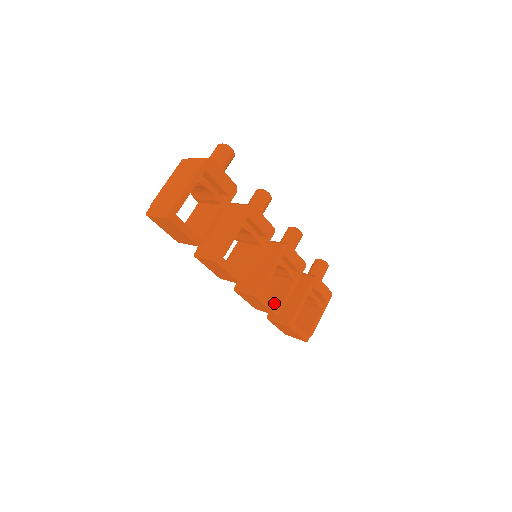
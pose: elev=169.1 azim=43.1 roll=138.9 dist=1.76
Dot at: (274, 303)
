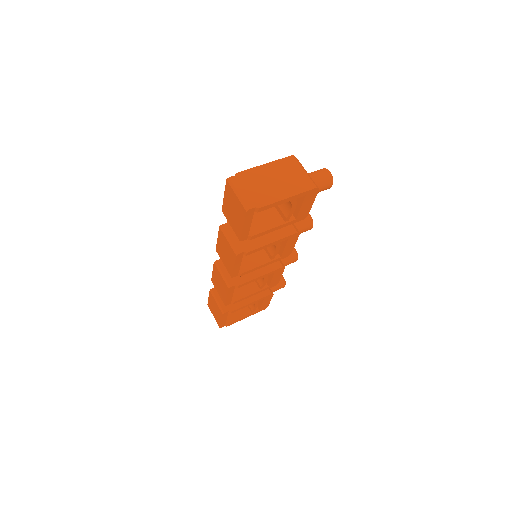
Dot at: occluded
